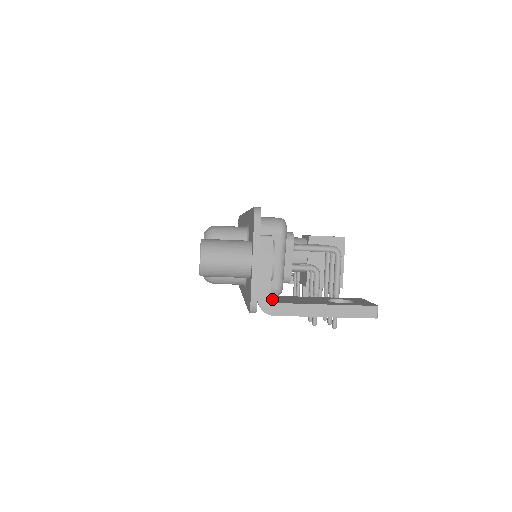
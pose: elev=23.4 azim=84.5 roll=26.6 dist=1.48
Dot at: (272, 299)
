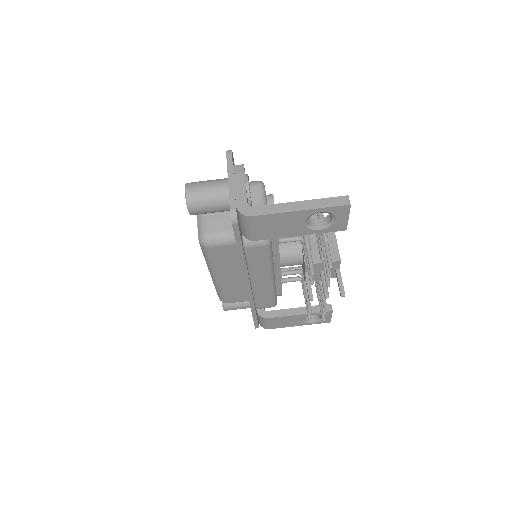
Dot at: occluded
